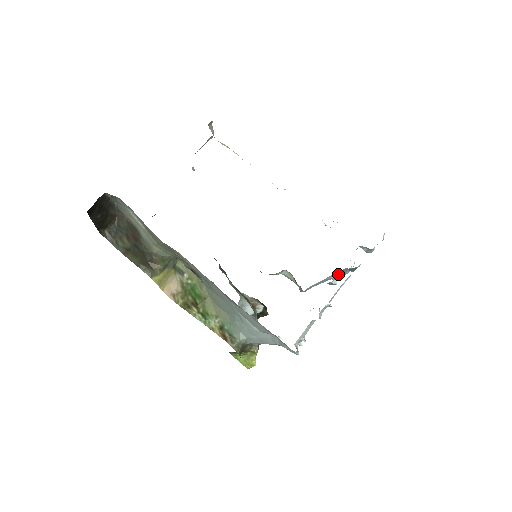
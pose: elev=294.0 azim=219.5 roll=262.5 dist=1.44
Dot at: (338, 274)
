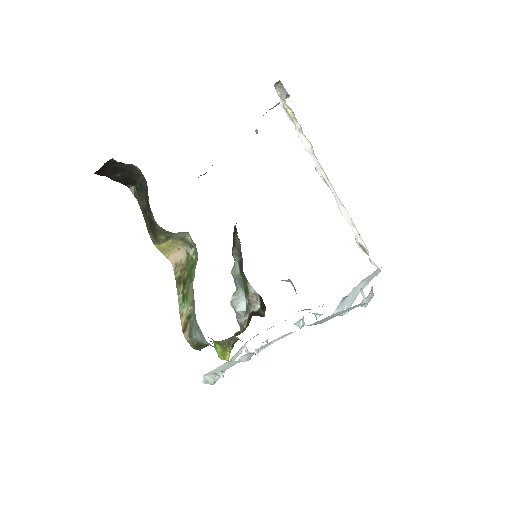
Dot at: occluded
